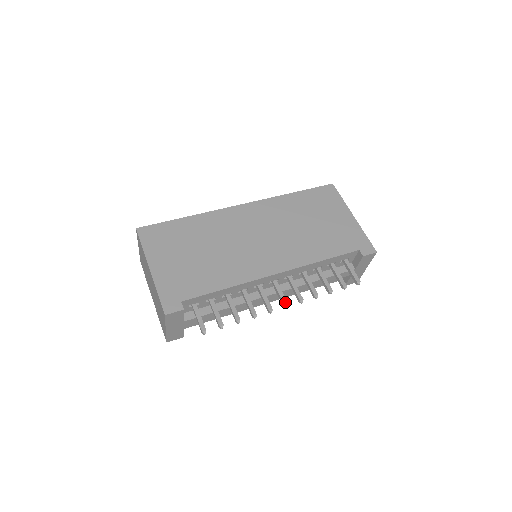
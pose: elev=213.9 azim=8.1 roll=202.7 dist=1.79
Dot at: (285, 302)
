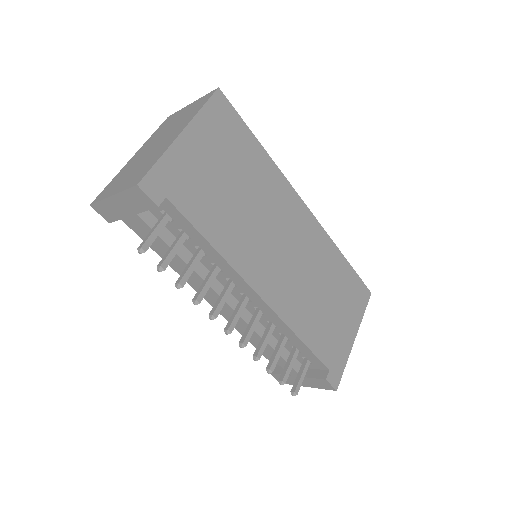
Dot at: (232, 327)
